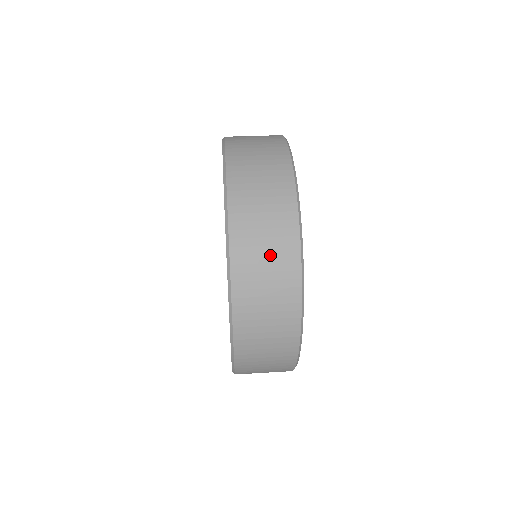
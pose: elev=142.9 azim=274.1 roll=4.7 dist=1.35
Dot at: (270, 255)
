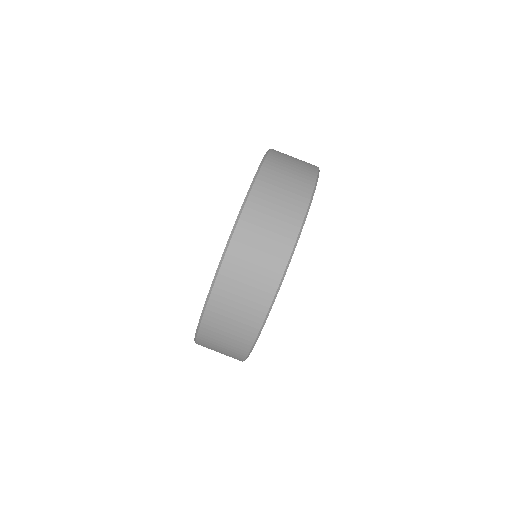
Dot at: (250, 286)
